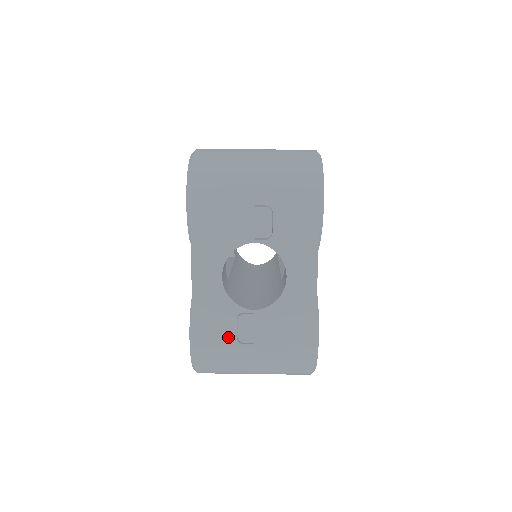
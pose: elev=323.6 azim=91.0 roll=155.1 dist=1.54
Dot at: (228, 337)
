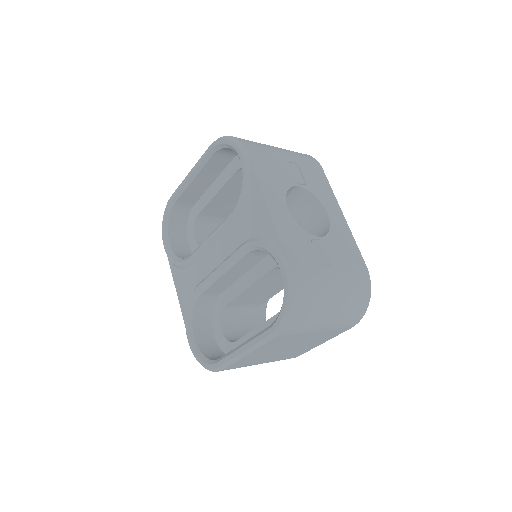
Dot at: (312, 260)
